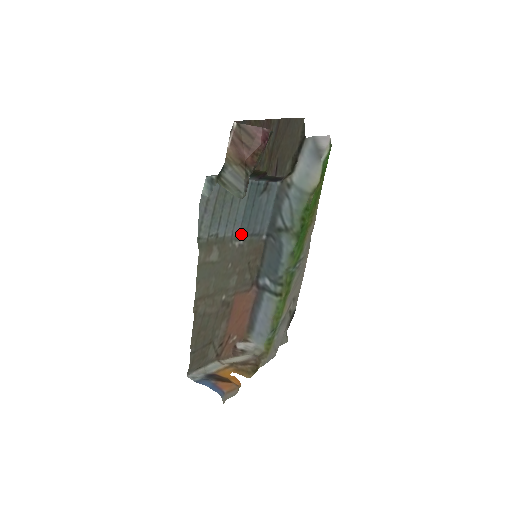
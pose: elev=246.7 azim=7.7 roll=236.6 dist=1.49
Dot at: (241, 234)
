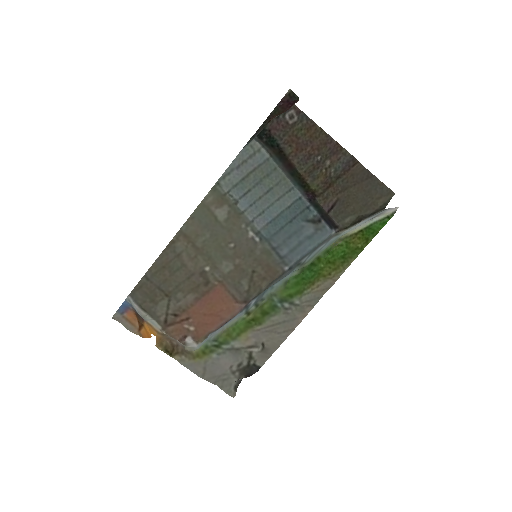
Dot at: (262, 233)
